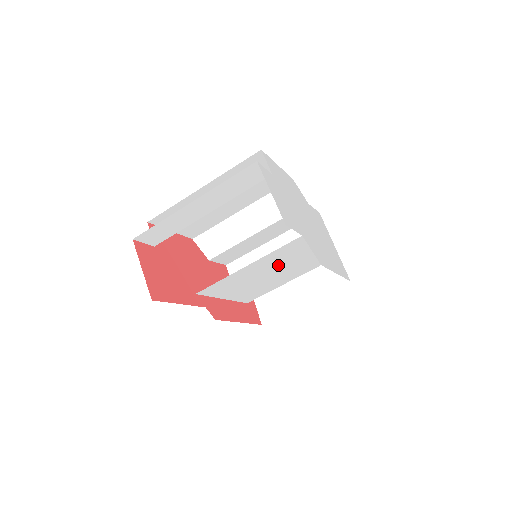
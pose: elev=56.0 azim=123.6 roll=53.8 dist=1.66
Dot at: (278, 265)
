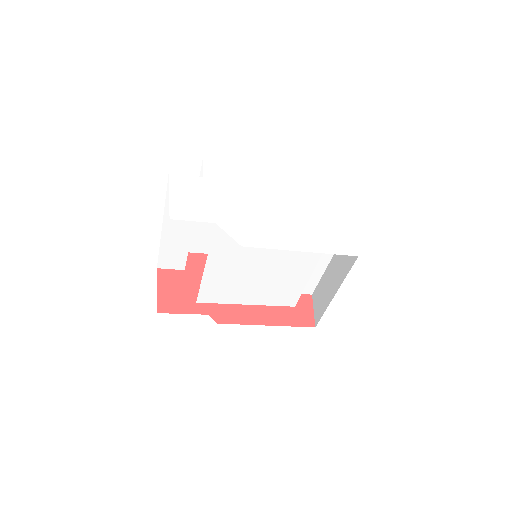
Dot at: (250, 259)
